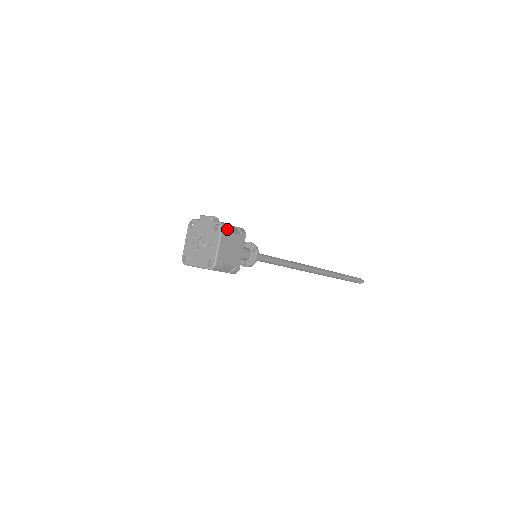
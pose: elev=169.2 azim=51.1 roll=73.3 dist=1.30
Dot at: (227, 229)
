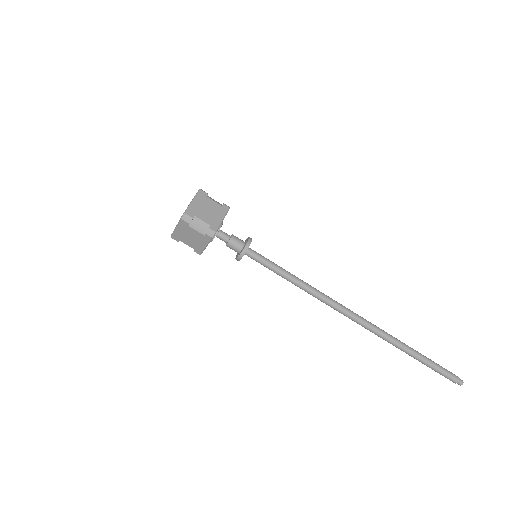
Dot at: (205, 193)
